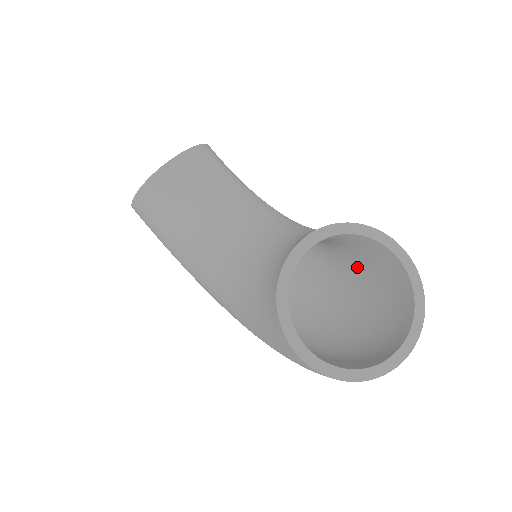
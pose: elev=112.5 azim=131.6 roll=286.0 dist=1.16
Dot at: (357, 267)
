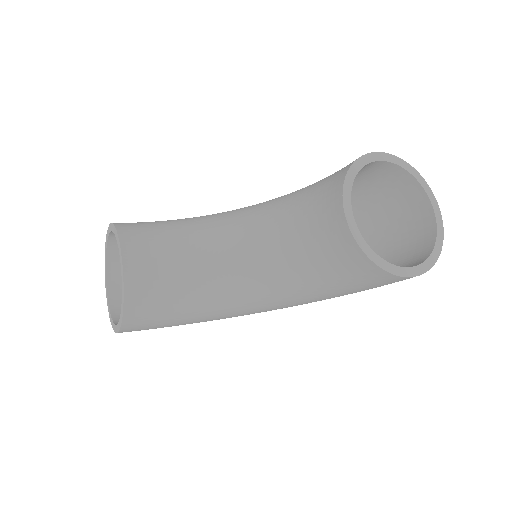
Dot at: occluded
